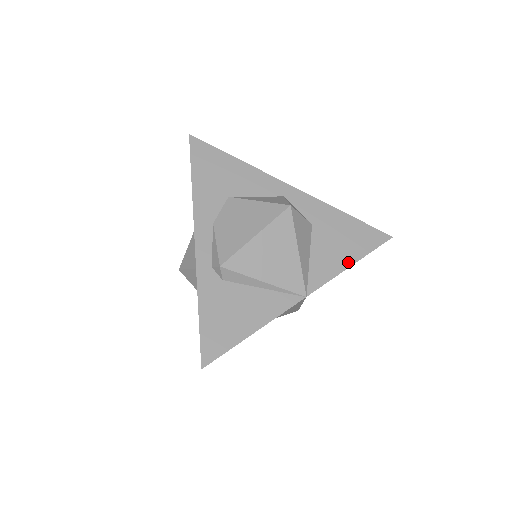
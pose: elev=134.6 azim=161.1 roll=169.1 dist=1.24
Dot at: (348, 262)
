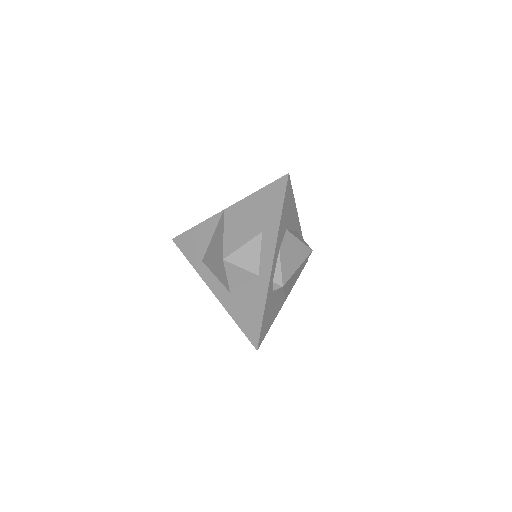
Dot at: (298, 277)
